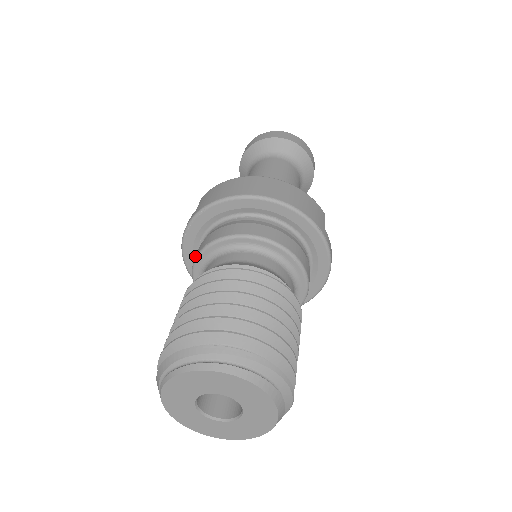
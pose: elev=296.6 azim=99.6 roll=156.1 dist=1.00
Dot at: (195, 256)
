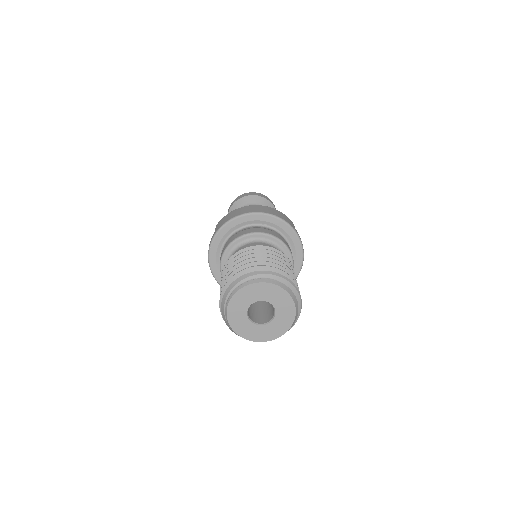
Dot at: (217, 262)
